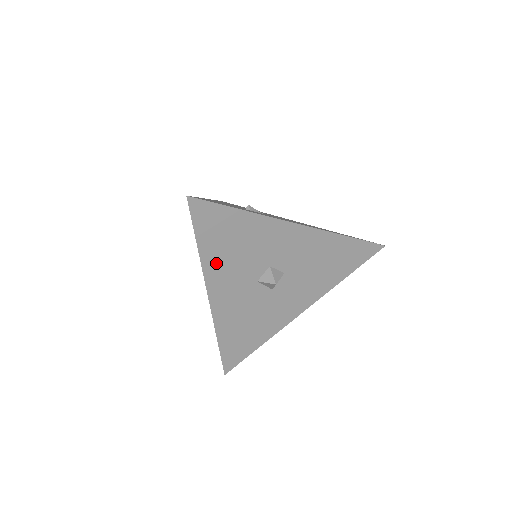
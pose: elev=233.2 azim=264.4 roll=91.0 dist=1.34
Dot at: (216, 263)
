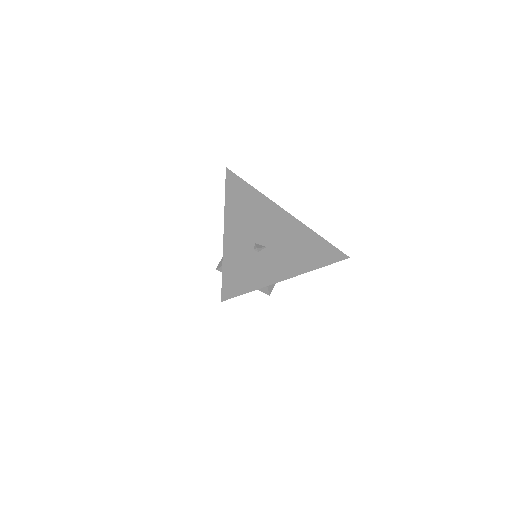
Dot at: occluded
